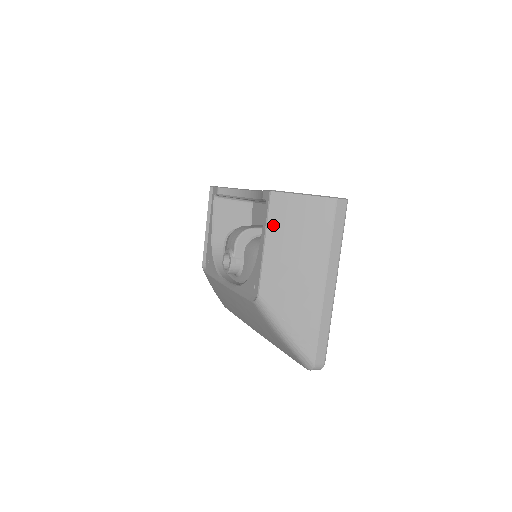
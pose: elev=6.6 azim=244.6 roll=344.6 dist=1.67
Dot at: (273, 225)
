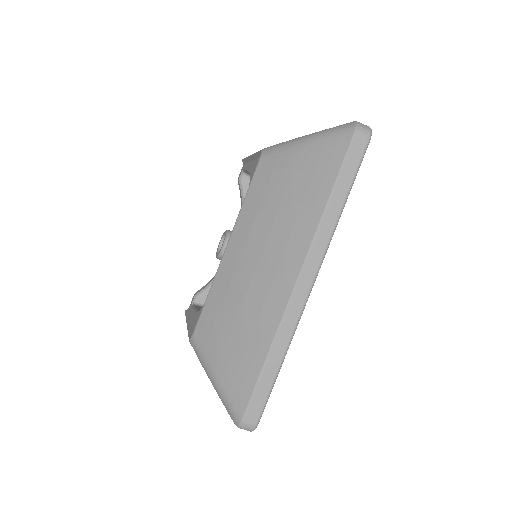
Dot at: occluded
